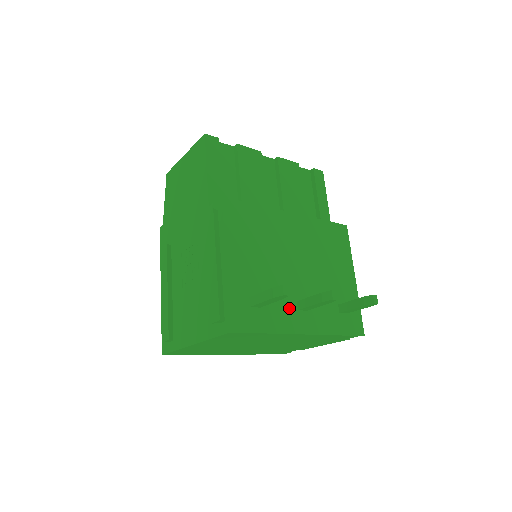
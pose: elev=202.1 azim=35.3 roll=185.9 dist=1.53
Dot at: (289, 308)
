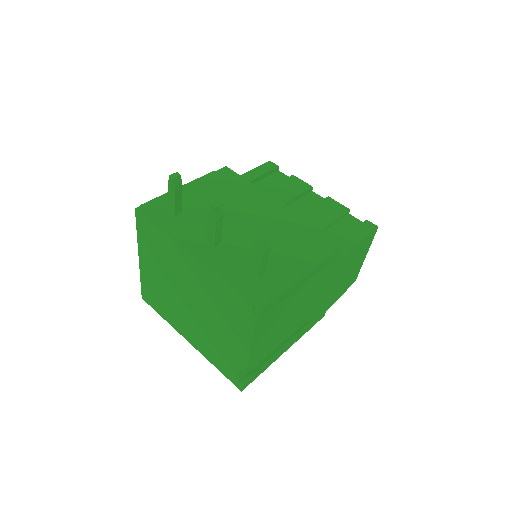
Dot at: (200, 234)
